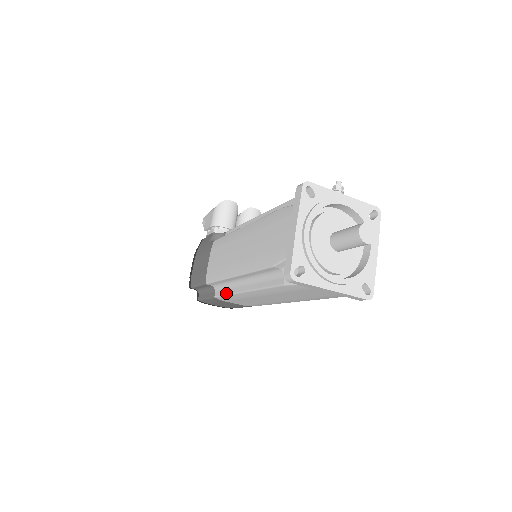
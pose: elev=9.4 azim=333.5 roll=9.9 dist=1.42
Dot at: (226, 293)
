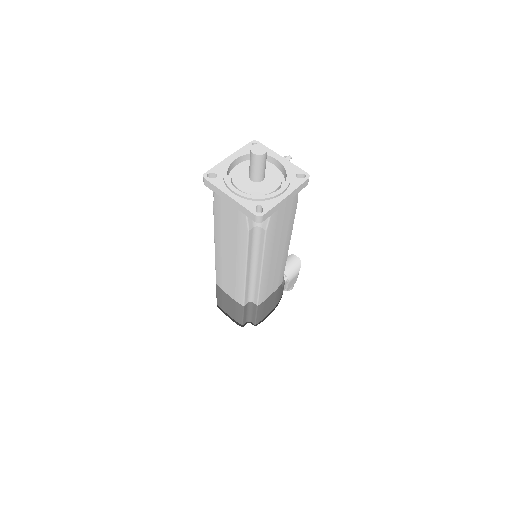
Dot at: occluded
